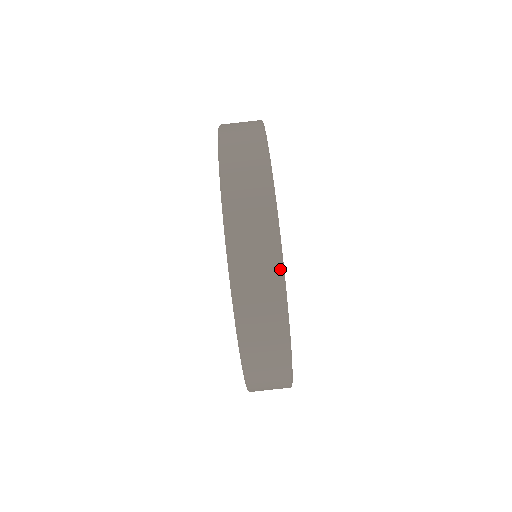
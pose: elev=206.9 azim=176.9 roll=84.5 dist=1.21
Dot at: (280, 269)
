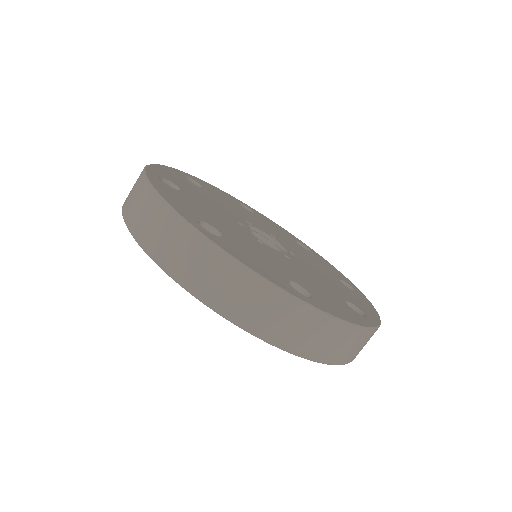
Dot at: (165, 206)
